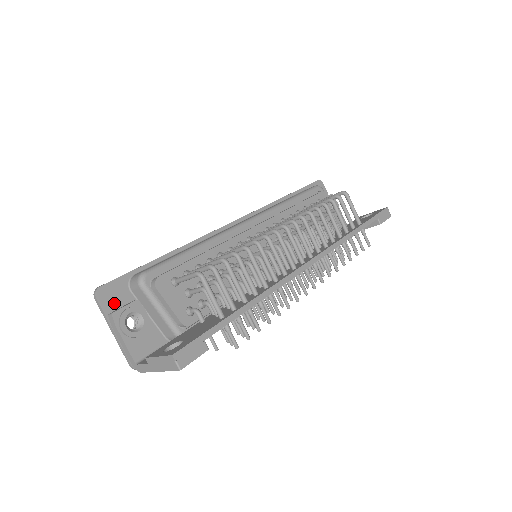
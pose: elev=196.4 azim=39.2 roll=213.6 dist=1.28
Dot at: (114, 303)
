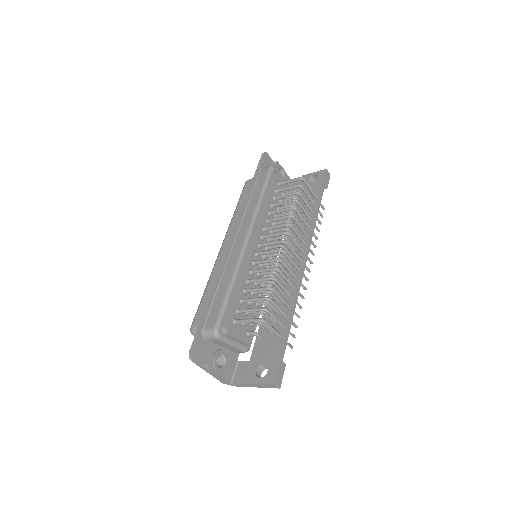
Dot at: (202, 355)
